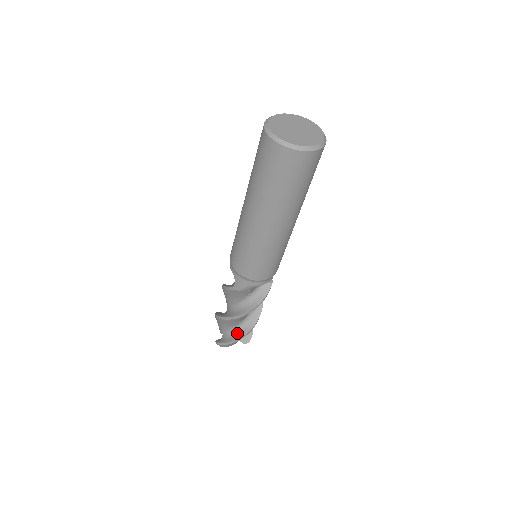
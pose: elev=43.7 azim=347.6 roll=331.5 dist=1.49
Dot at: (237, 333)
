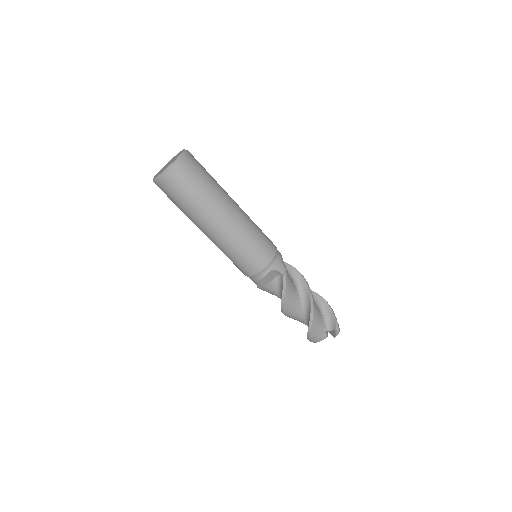
Dot at: occluded
